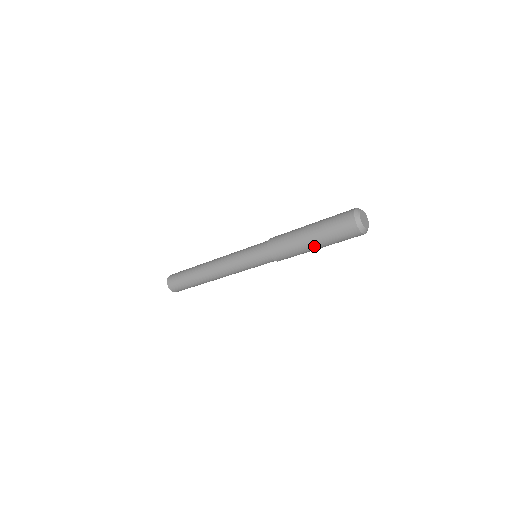
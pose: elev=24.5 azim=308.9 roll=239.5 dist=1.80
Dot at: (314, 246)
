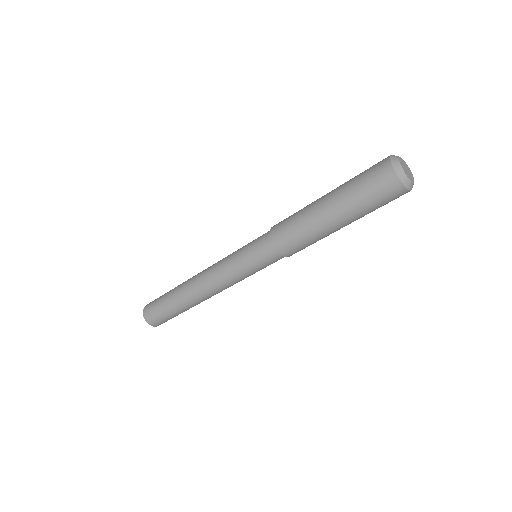
Dot at: (330, 214)
